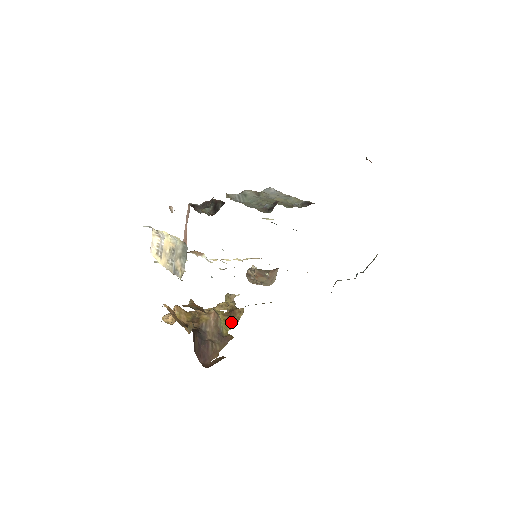
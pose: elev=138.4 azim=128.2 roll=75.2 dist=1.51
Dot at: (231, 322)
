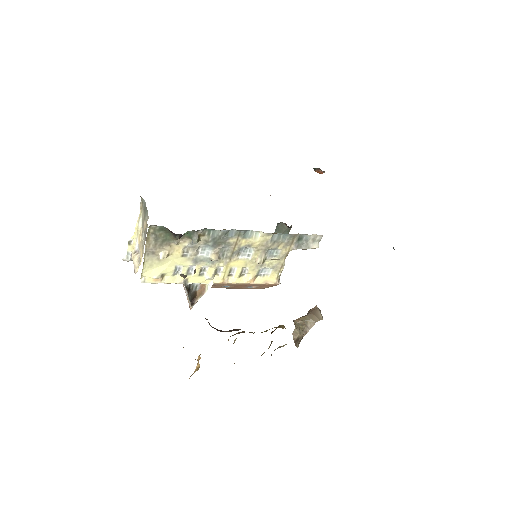
Dot at: occluded
